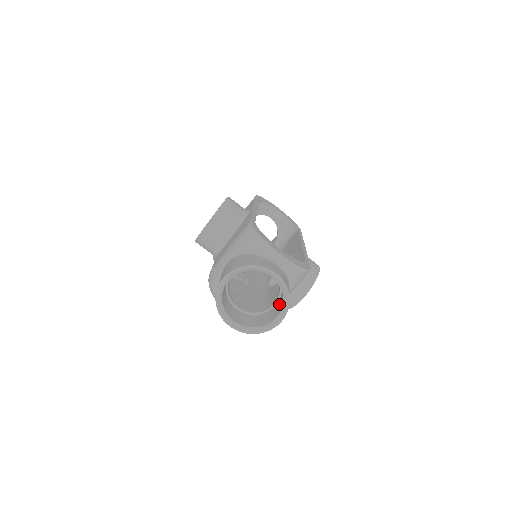
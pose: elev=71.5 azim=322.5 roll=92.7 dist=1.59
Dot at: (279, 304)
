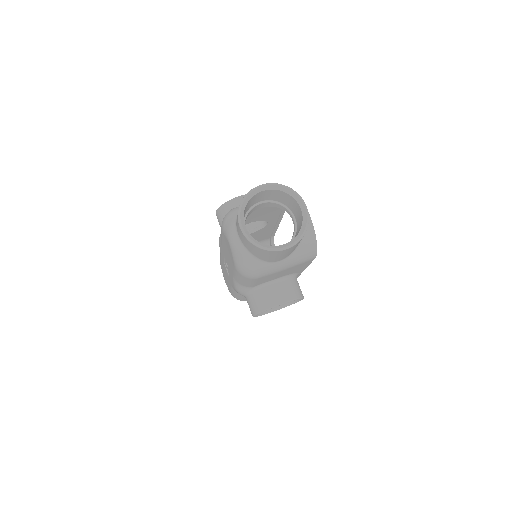
Dot at: occluded
